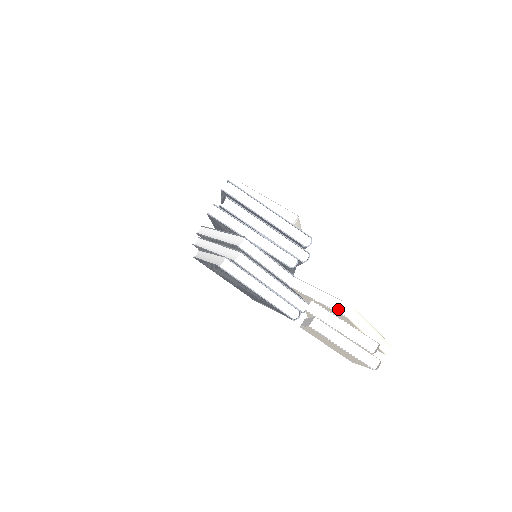
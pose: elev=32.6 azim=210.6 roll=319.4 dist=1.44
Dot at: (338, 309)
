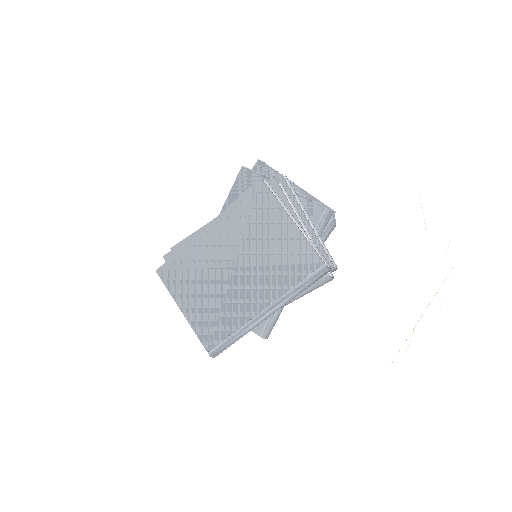
Dot at: (404, 198)
